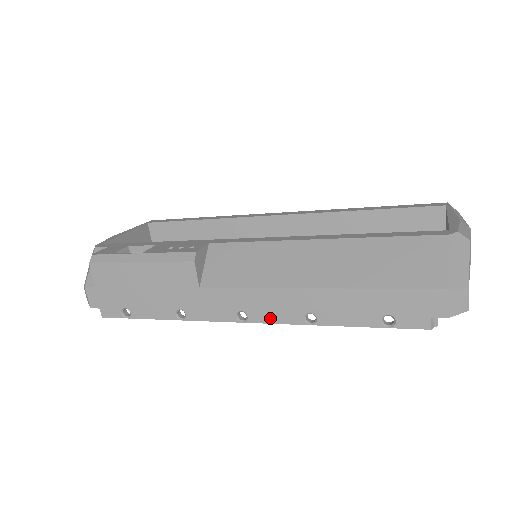
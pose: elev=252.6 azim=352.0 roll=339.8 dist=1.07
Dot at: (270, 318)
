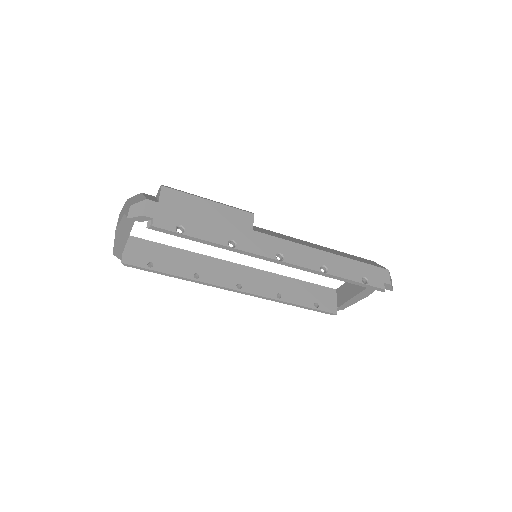
Dot at: (299, 262)
